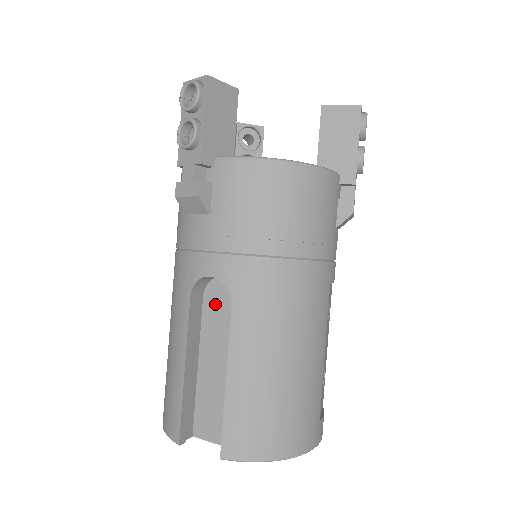
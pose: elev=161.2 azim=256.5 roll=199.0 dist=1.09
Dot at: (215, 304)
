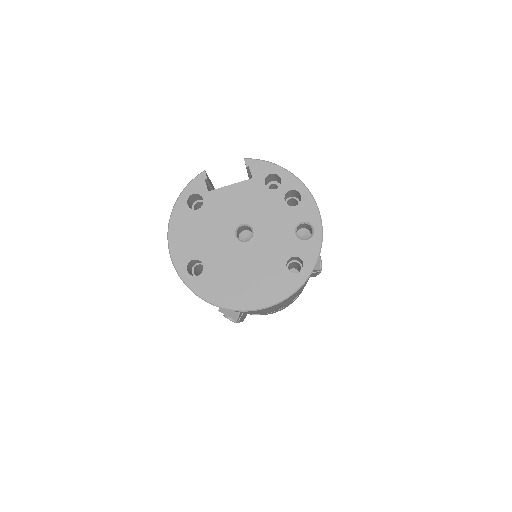
Dot at: occluded
